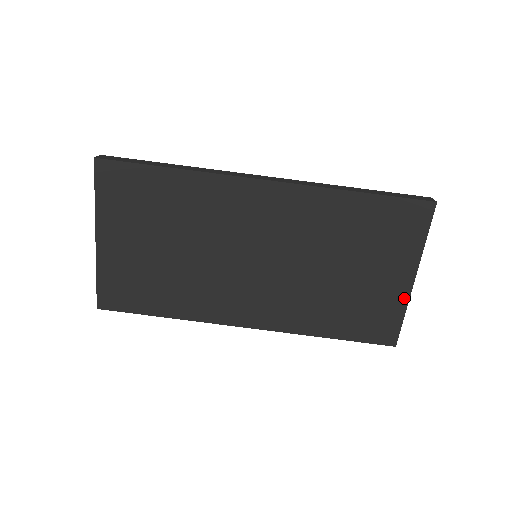
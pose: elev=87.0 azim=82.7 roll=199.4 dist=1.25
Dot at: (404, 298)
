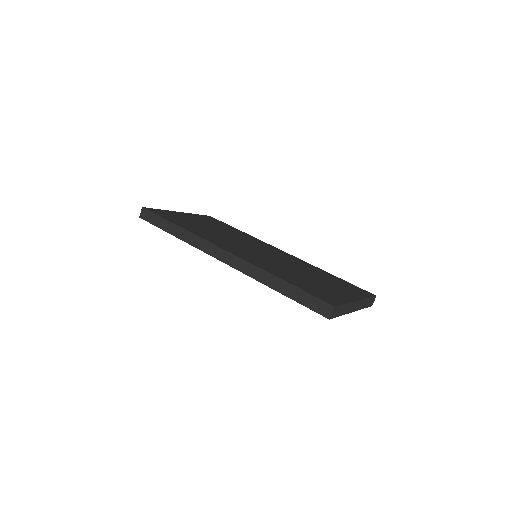
Dot at: (348, 300)
